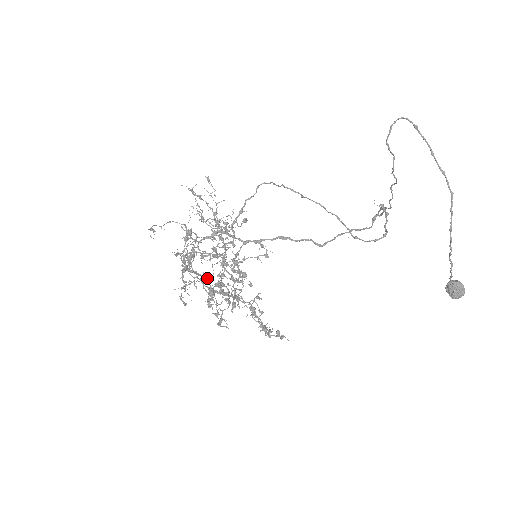
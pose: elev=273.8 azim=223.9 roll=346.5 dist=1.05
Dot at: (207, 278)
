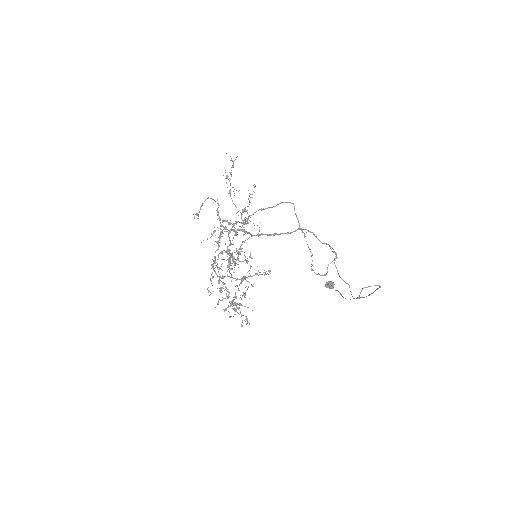
Dot at: (213, 233)
